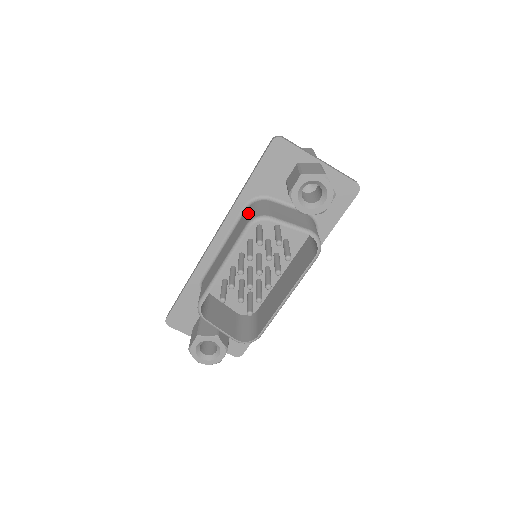
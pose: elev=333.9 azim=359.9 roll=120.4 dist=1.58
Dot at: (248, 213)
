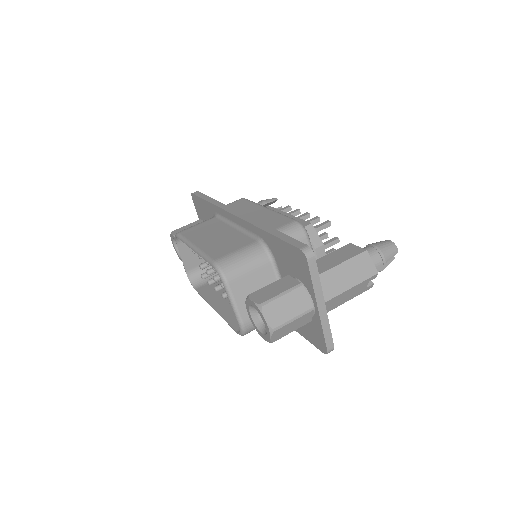
Dot at: (239, 251)
